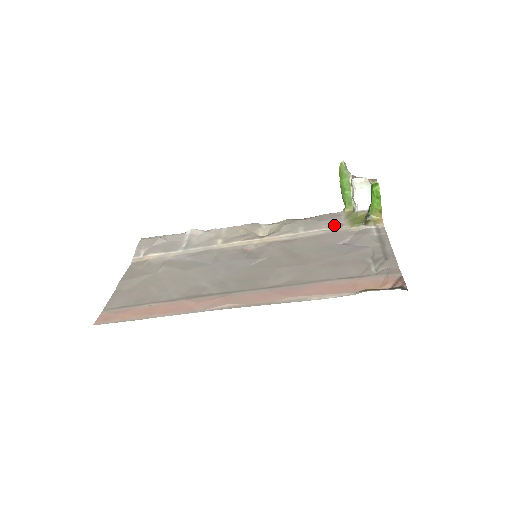
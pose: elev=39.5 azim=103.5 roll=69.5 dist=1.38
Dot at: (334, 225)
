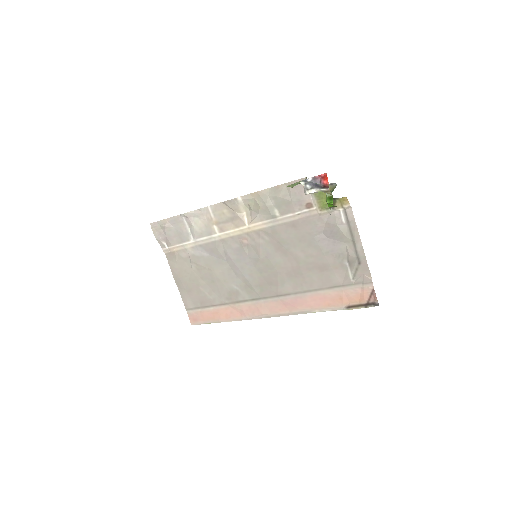
Dot at: (304, 206)
